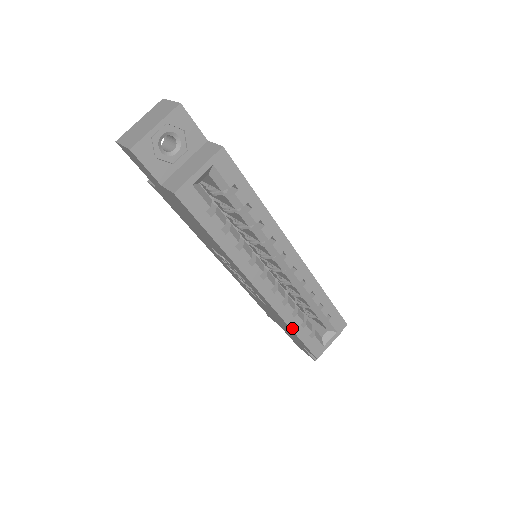
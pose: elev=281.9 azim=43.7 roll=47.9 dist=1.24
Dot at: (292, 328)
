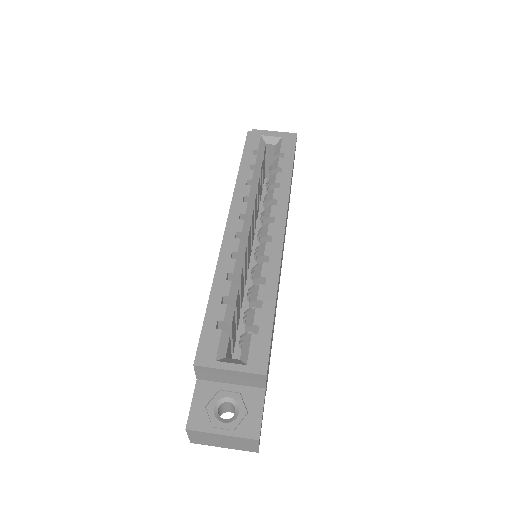
Dot at: (213, 288)
